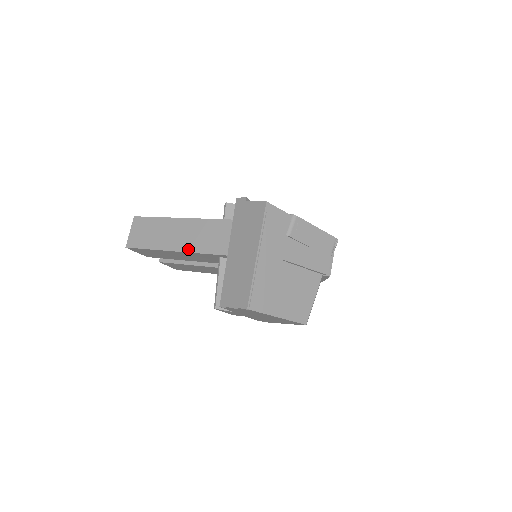
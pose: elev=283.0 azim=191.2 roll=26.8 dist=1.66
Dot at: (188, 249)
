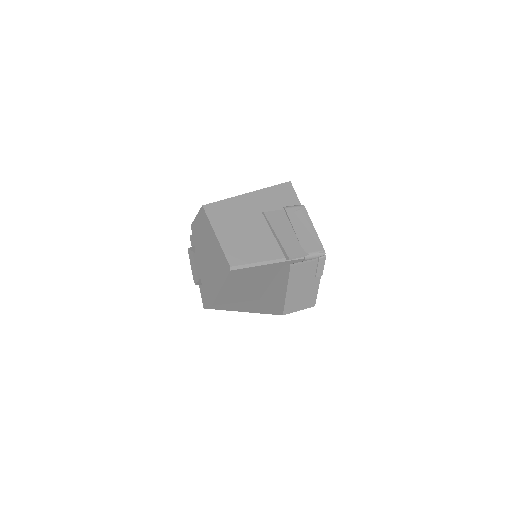
Dot at: occluded
